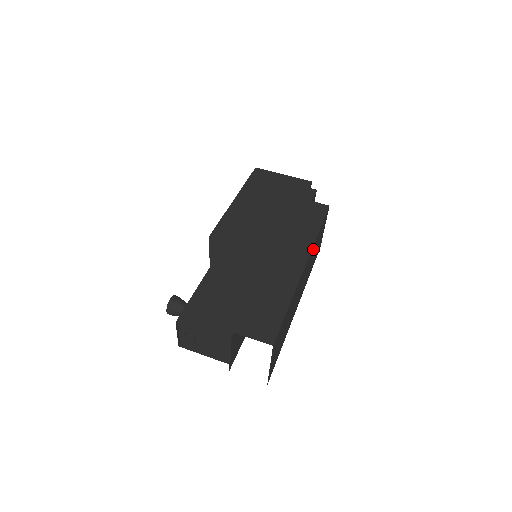
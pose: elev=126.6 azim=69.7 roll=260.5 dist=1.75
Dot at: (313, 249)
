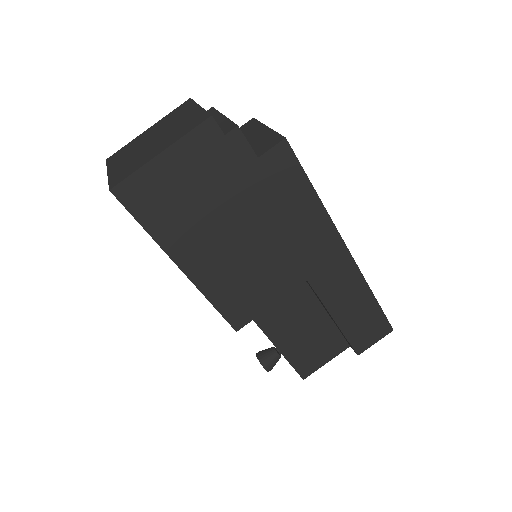
Dot at: occluded
